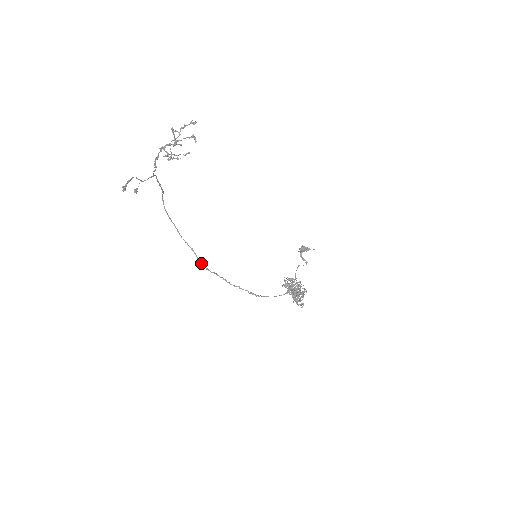
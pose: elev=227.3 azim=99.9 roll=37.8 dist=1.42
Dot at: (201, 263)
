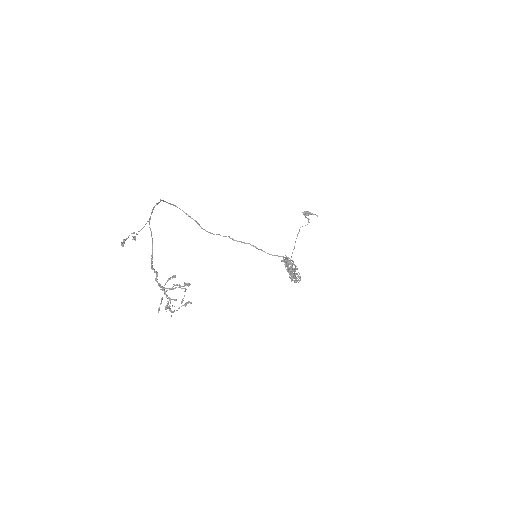
Dot at: (205, 230)
